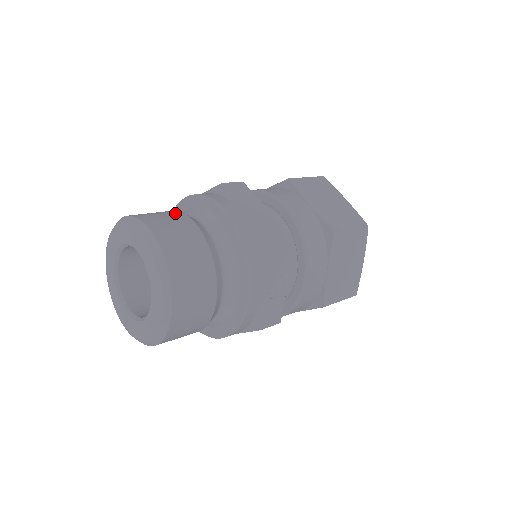
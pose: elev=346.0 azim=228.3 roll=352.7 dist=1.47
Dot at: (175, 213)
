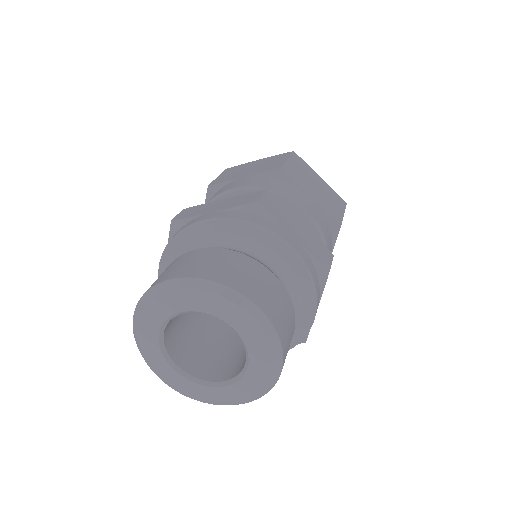
Dot at: (234, 256)
